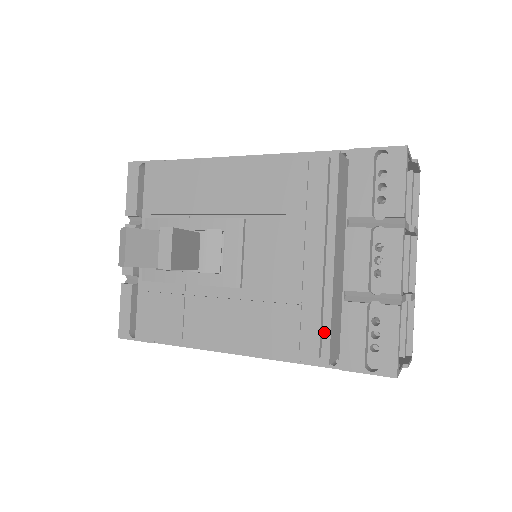
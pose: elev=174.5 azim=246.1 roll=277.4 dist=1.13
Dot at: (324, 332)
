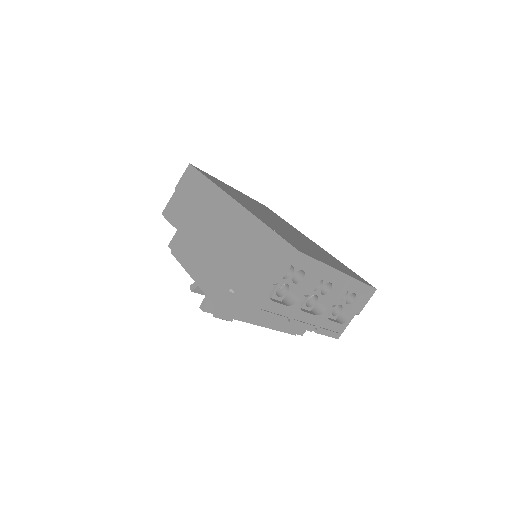
Dot at: occluded
